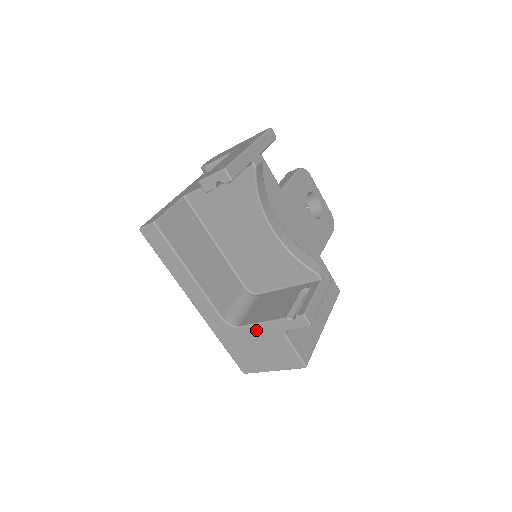
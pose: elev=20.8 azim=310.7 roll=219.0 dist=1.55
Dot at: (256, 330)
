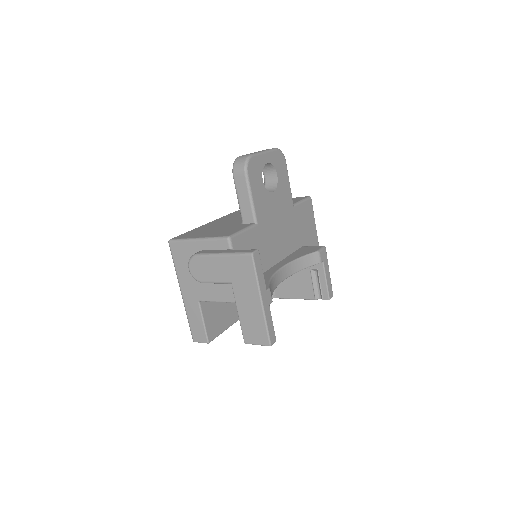
Dot at: occluded
